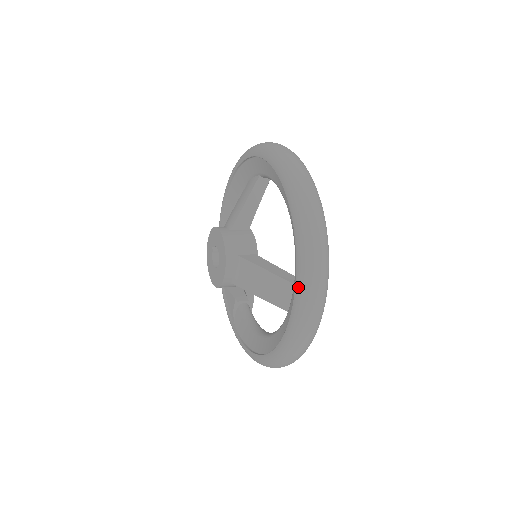
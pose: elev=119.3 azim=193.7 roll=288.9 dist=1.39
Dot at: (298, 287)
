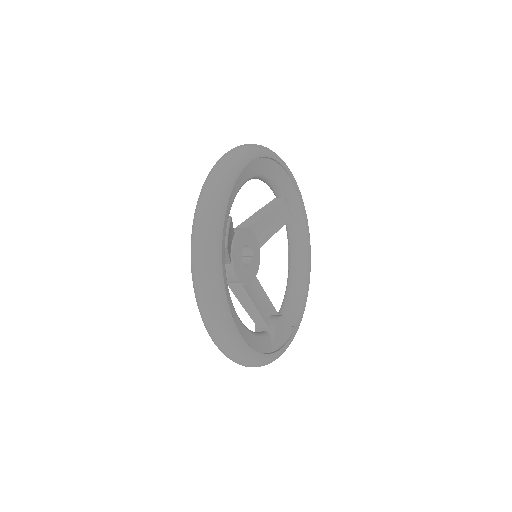
Dot at: occluded
